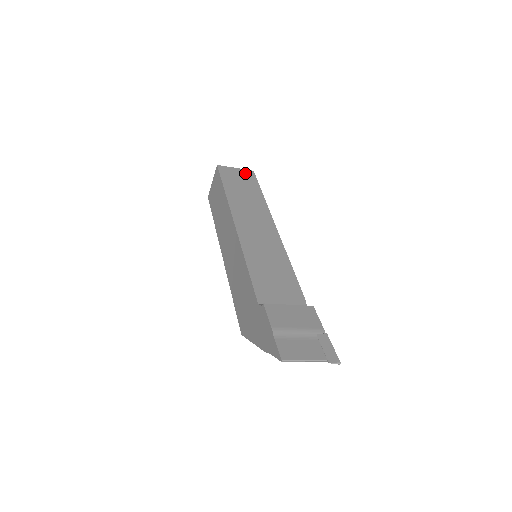
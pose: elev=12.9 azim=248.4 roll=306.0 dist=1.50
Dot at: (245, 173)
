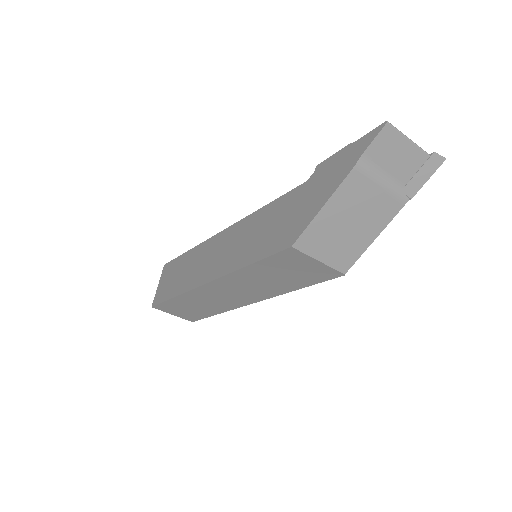
Dot at: occluded
